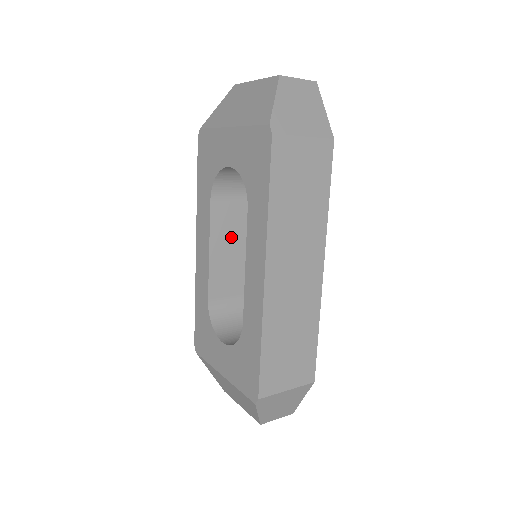
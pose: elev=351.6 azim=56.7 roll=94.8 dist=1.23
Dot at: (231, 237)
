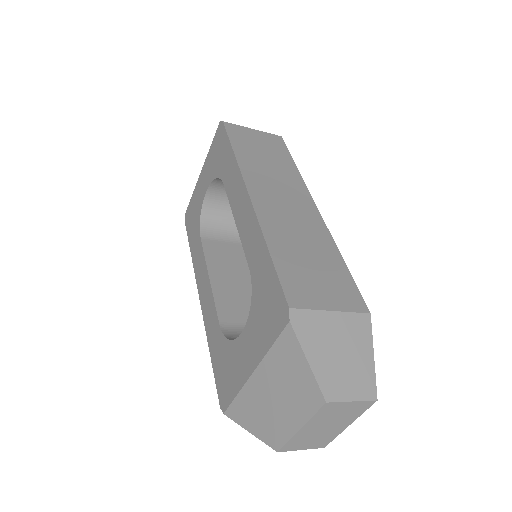
Dot at: (231, 270)
